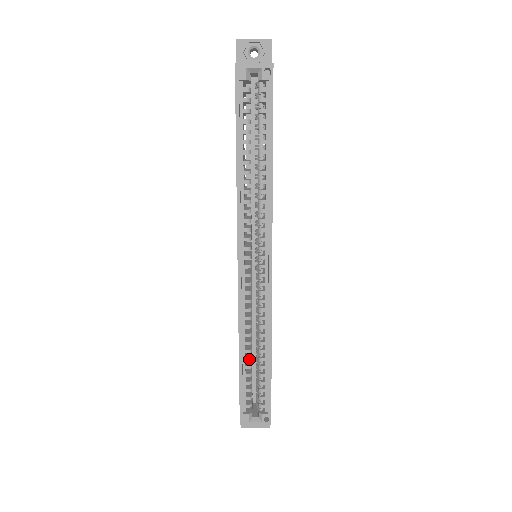
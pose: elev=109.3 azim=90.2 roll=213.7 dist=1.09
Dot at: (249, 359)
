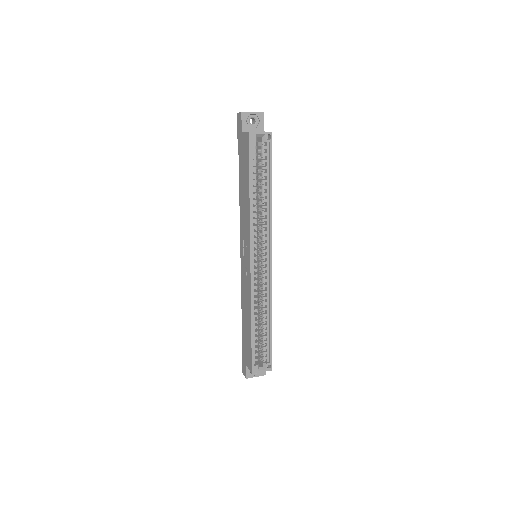
Dot at: (257, 327)
